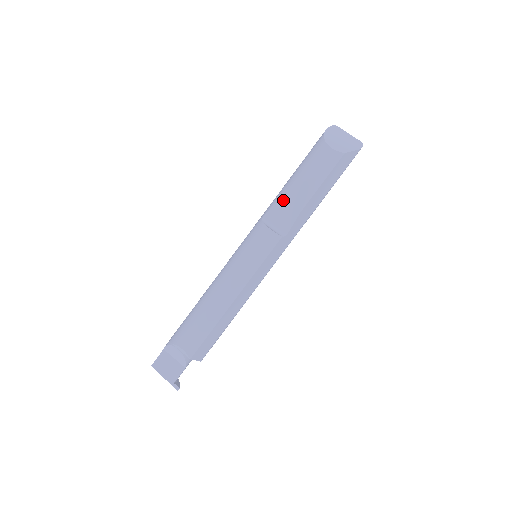
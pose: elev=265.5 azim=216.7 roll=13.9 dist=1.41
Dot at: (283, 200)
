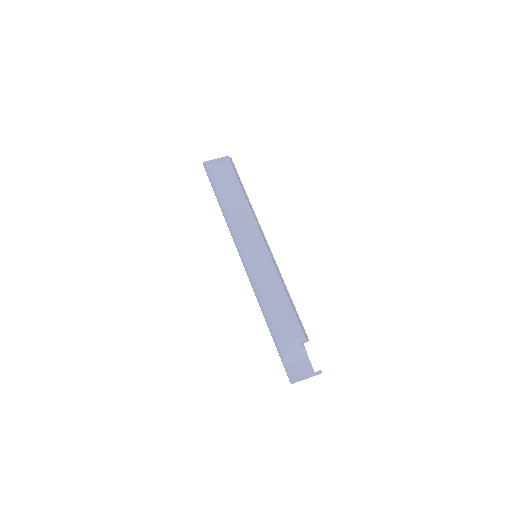
Dot at: (234, 211)
